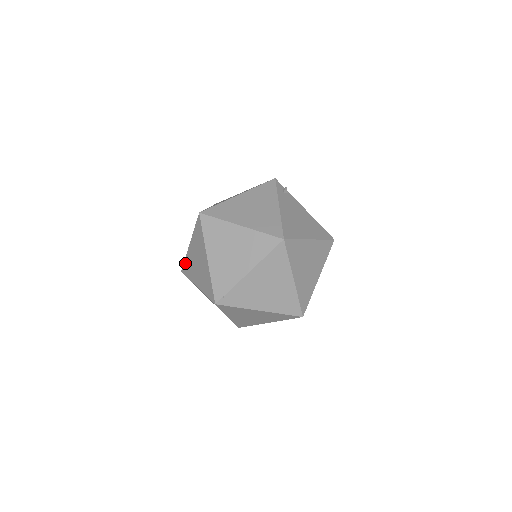
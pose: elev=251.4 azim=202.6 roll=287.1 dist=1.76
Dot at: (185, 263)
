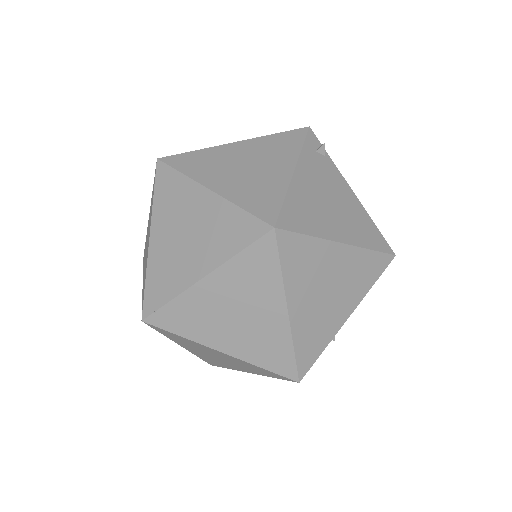
Dot at: (145, 244)
